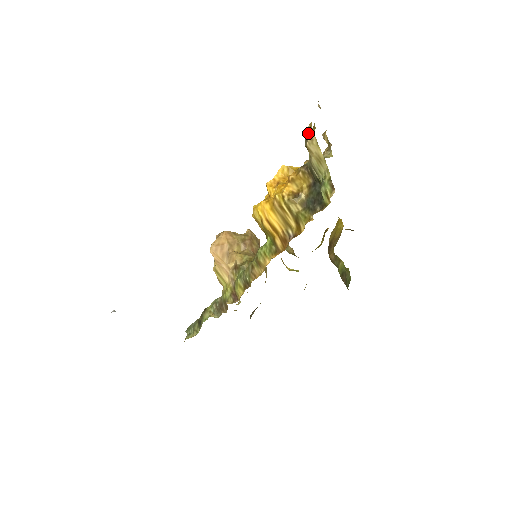
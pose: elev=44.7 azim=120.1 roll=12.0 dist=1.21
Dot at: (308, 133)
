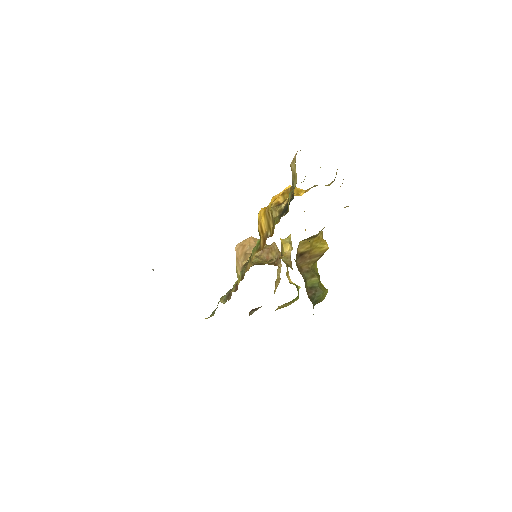
Dot at: occluded
